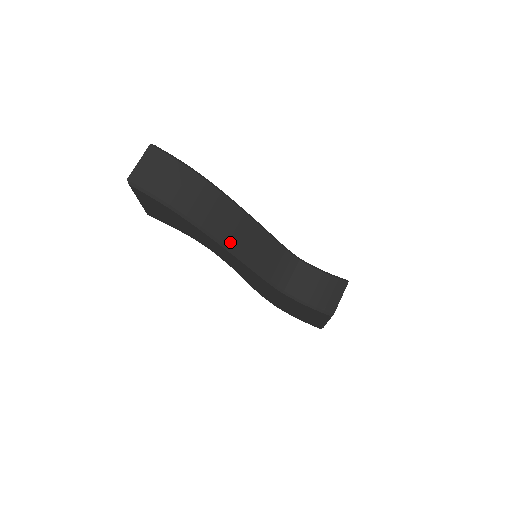
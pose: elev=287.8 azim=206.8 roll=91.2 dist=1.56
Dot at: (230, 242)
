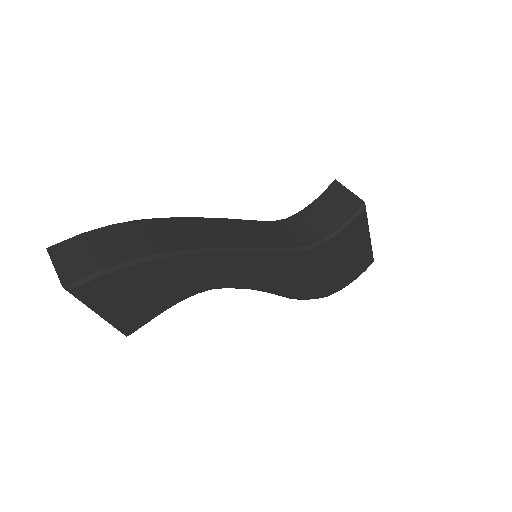
Dot at: (222, 243)
